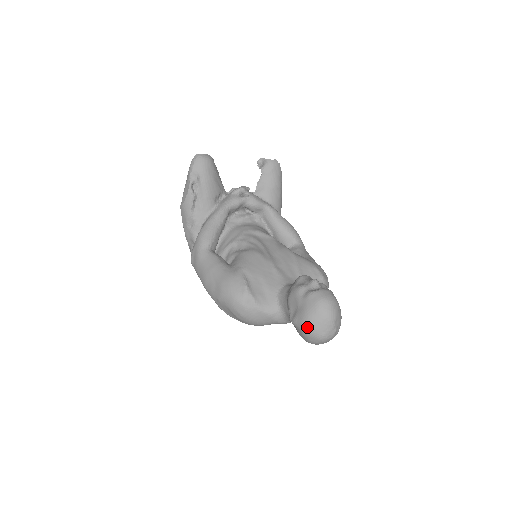
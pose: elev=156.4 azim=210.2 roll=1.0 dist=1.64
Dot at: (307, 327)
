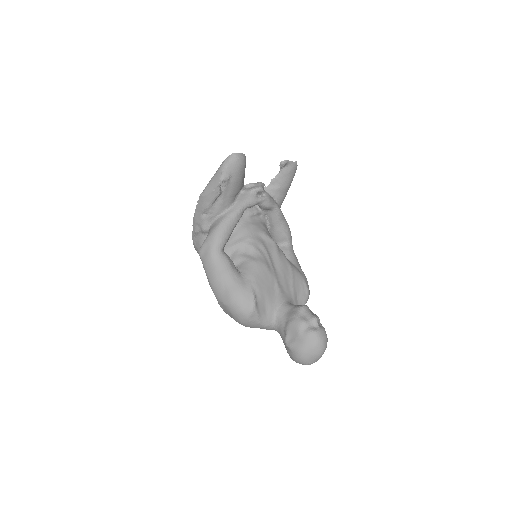
Dot at: (300, 356)
